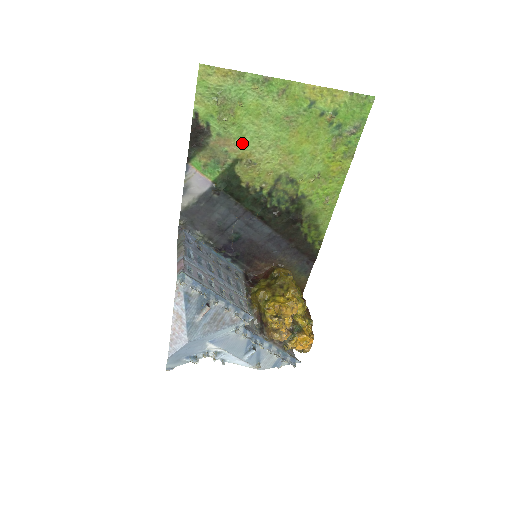
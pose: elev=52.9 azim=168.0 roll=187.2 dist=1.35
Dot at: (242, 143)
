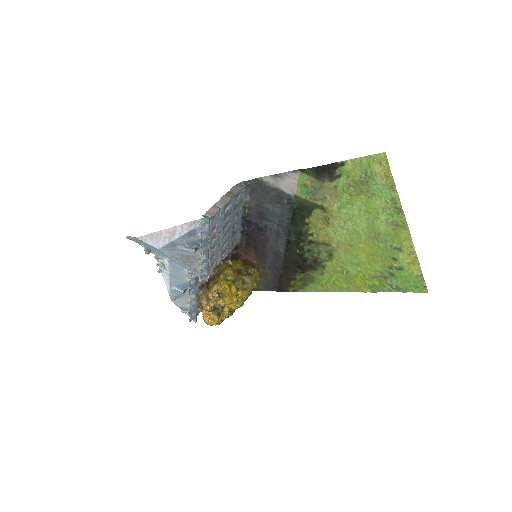
Dot at: (339, 208)
